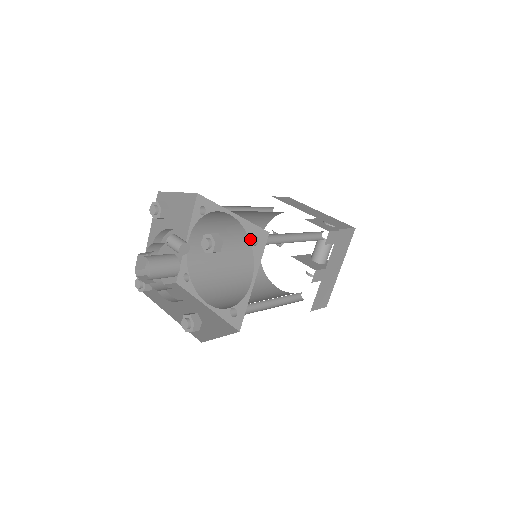
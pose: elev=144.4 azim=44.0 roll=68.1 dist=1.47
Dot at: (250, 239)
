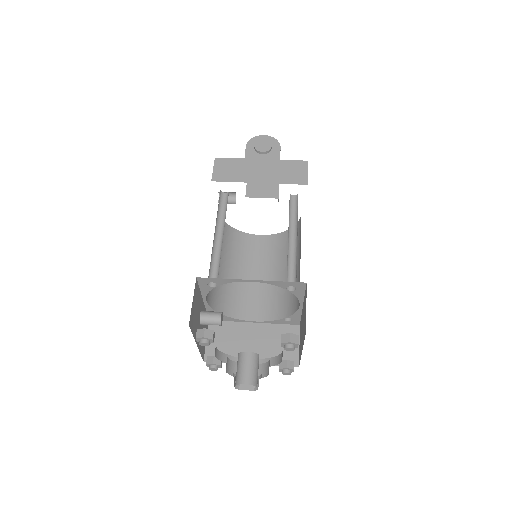
Dot at: occluded
